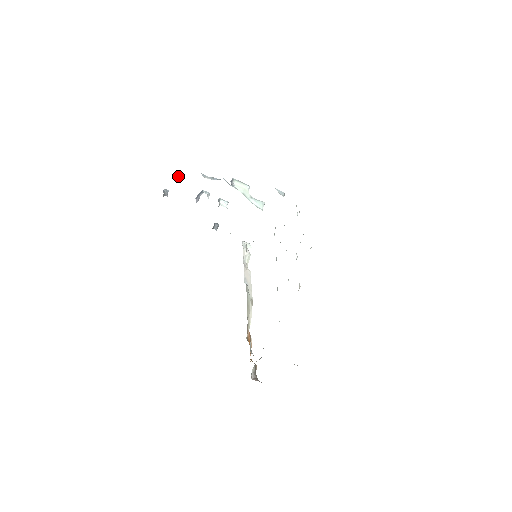
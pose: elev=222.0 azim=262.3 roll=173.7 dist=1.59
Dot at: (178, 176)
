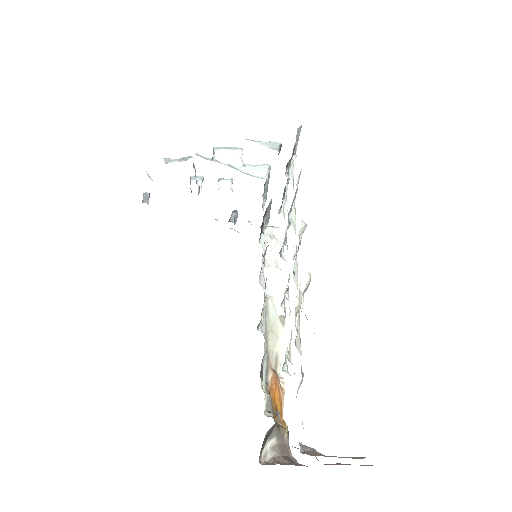
Dot at: occluded
